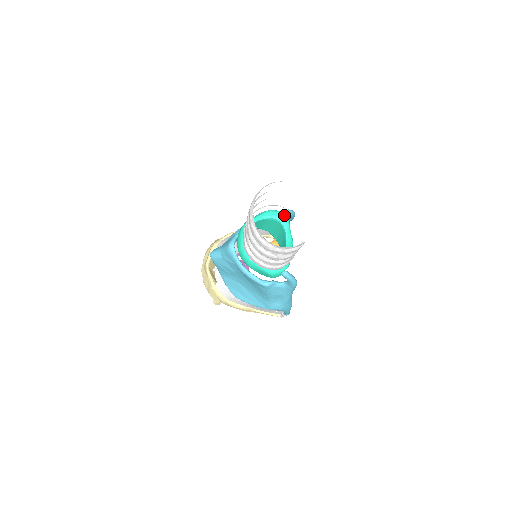
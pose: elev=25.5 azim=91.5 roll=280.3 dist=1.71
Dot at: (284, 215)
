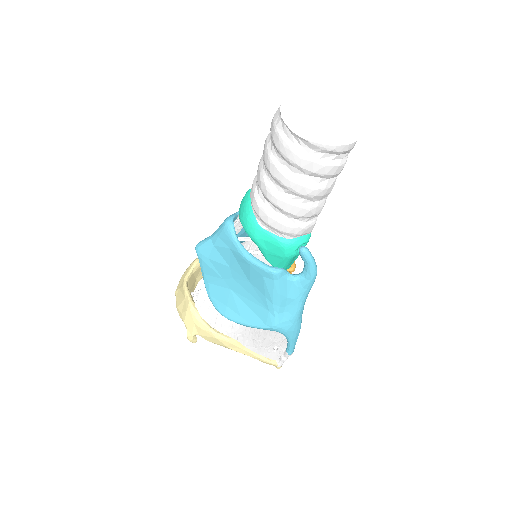
Dot at: occluded
